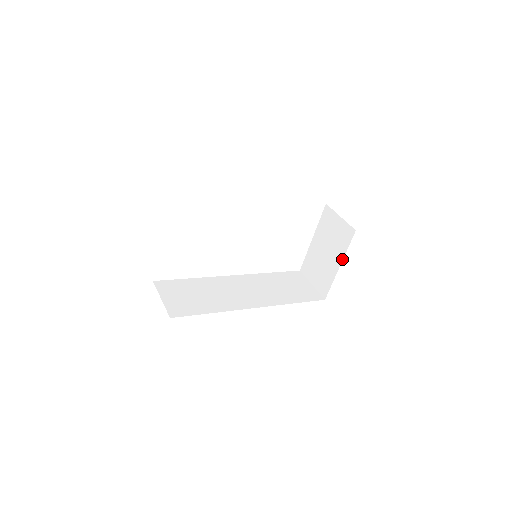
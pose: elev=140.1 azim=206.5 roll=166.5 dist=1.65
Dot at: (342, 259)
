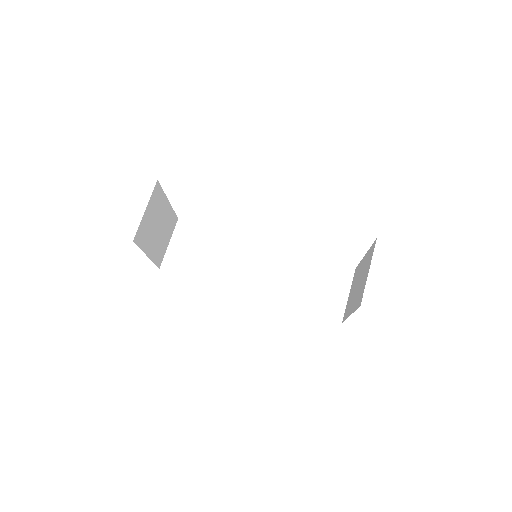
Dot at: (352, 312)
